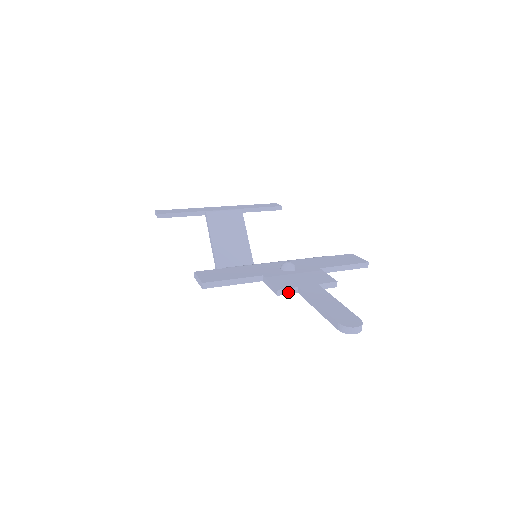
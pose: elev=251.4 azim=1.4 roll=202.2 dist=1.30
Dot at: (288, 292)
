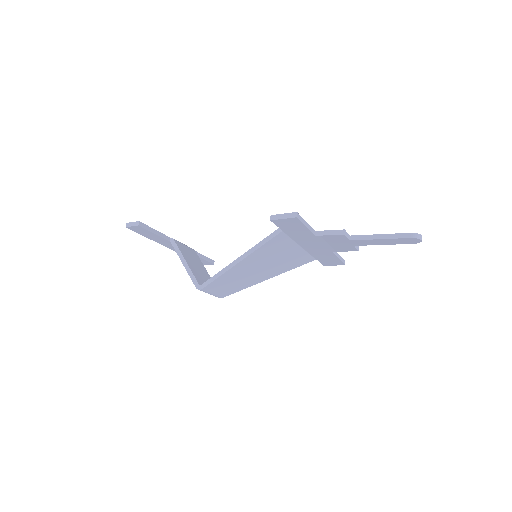
Dot at: (347, 236)
